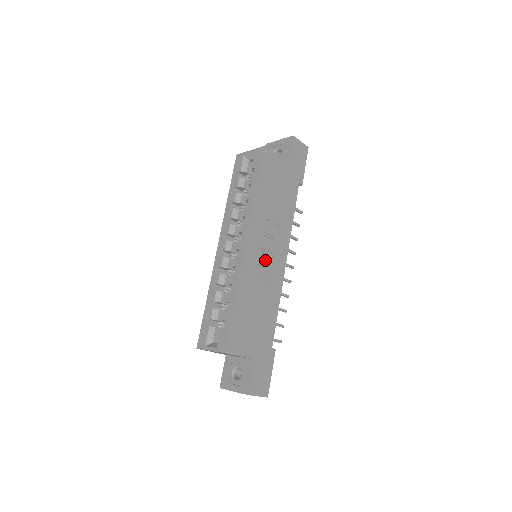
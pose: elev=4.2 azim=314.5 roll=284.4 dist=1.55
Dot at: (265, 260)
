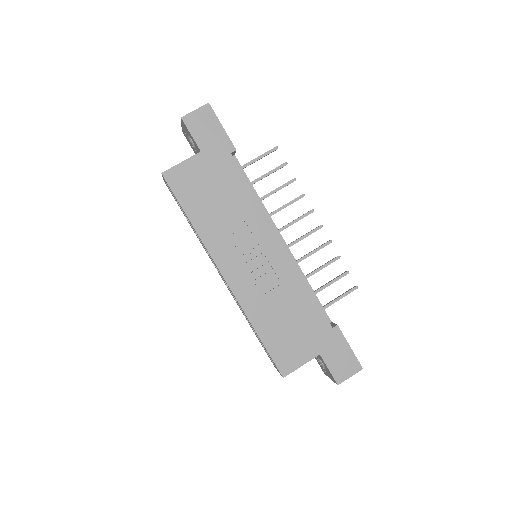
Dot at: (258, 267)
